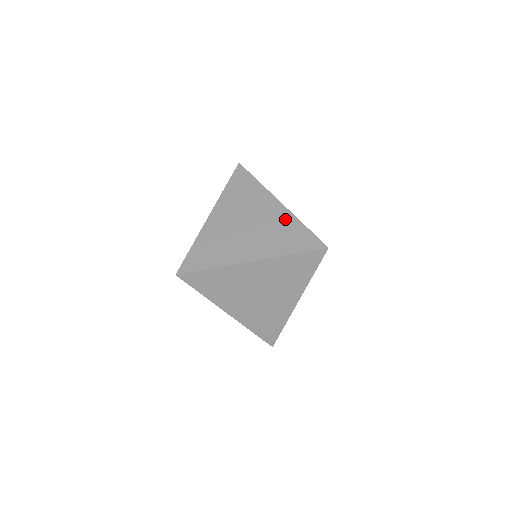
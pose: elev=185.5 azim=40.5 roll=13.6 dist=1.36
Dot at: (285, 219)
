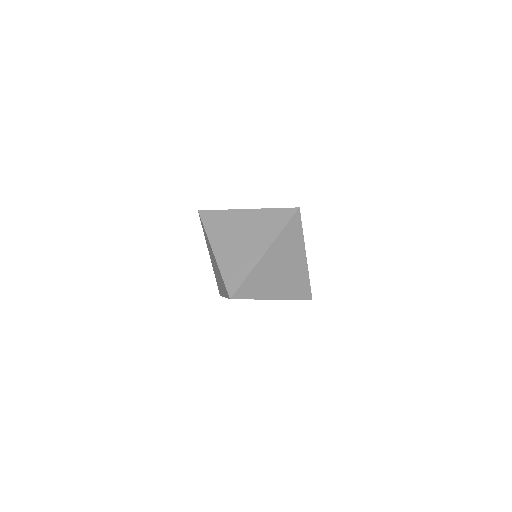
Dot at: (250, 261)
